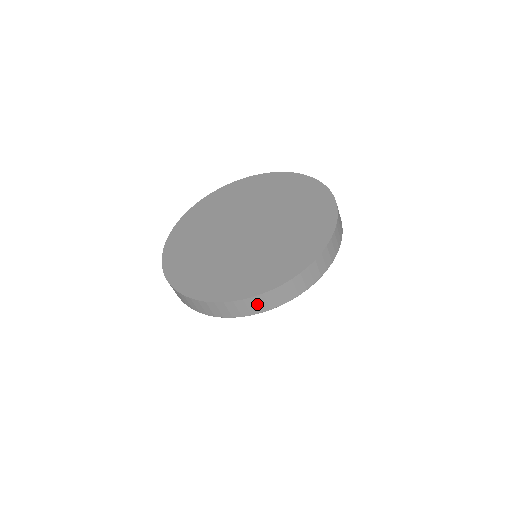
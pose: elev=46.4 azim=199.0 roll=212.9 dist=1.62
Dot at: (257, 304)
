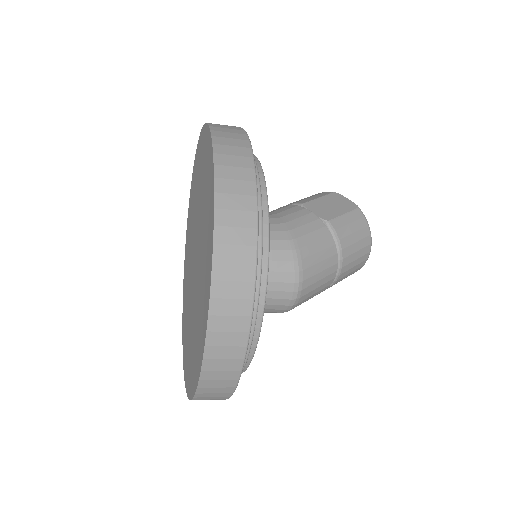
Dot at: (208, 399)
